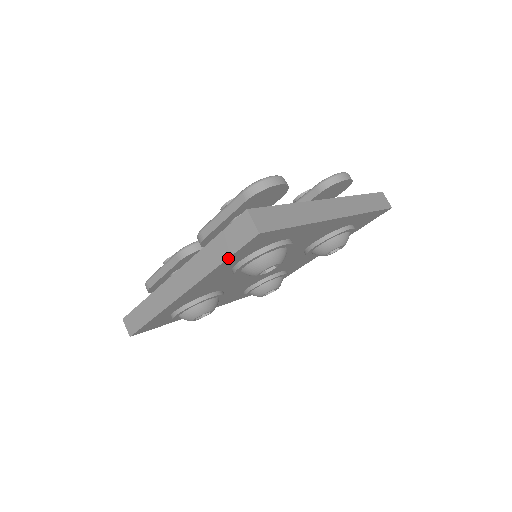
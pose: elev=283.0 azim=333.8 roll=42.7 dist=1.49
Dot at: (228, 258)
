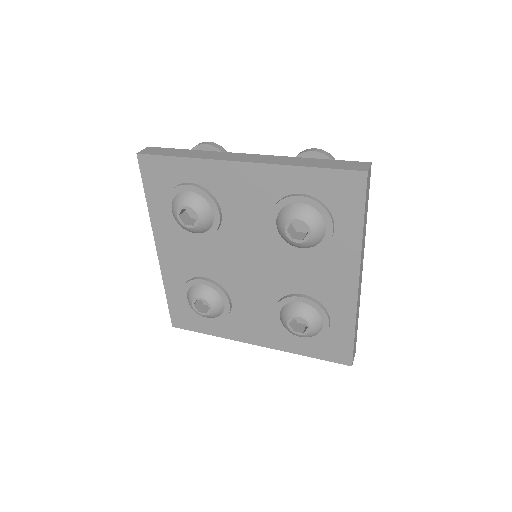
Dot at: (145, 191)
